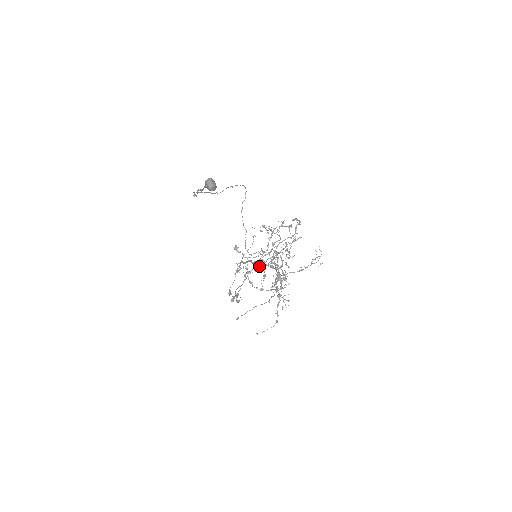
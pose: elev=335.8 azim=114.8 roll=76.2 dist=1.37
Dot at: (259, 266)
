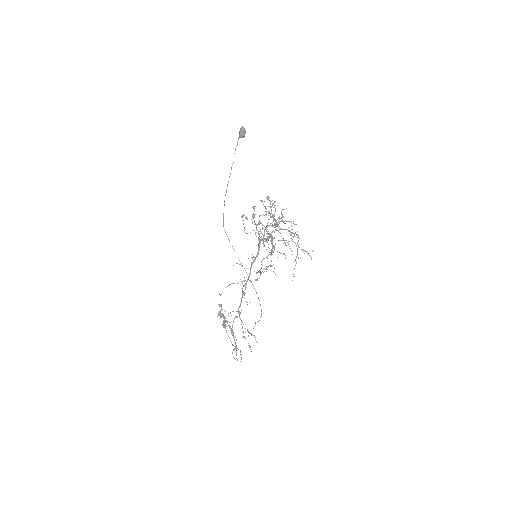
Dot at: occluded
